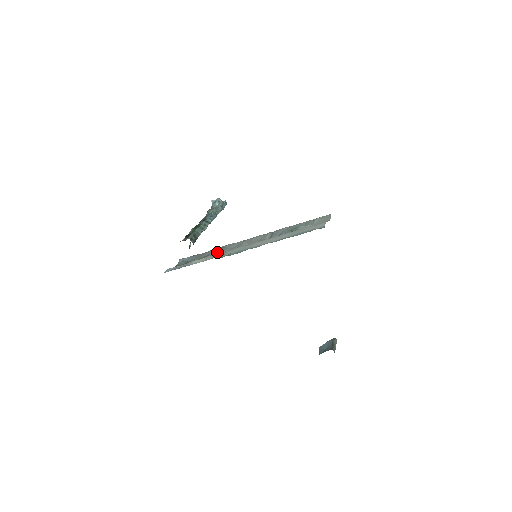
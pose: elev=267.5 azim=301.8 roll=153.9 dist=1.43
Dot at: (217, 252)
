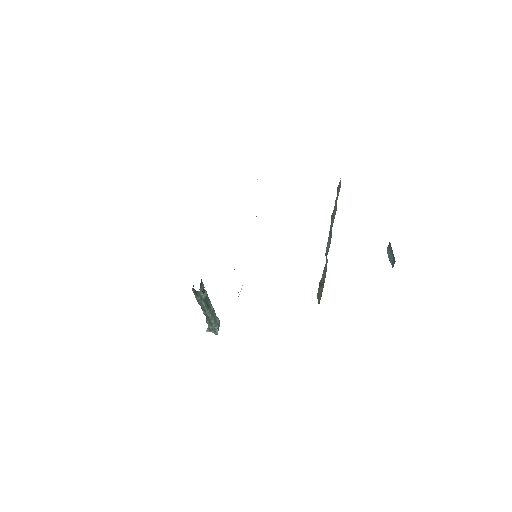
Dot at: occluded
